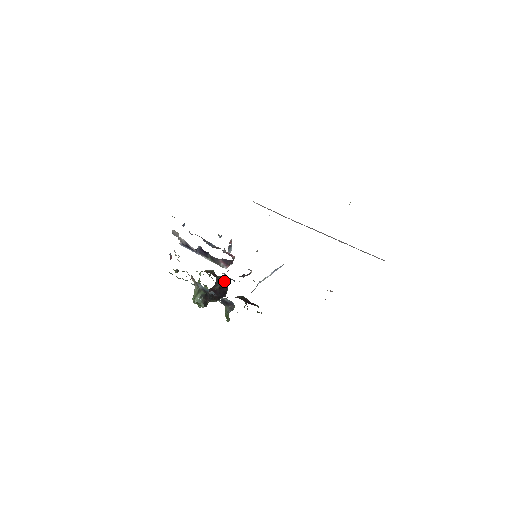
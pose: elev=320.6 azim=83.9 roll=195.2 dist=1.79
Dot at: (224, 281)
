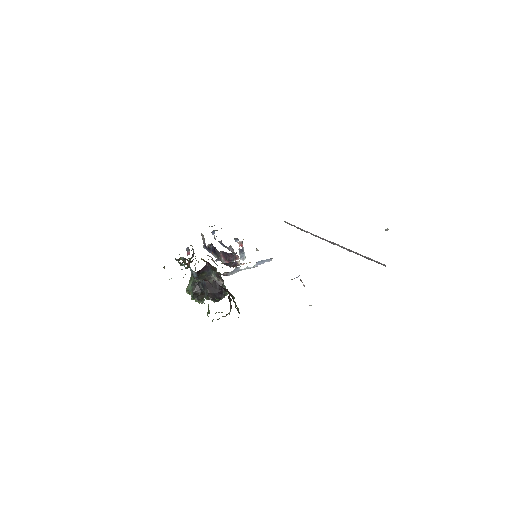
Dot at: occluded
